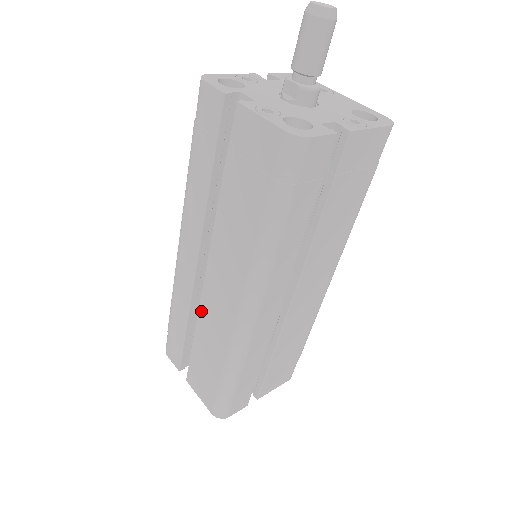
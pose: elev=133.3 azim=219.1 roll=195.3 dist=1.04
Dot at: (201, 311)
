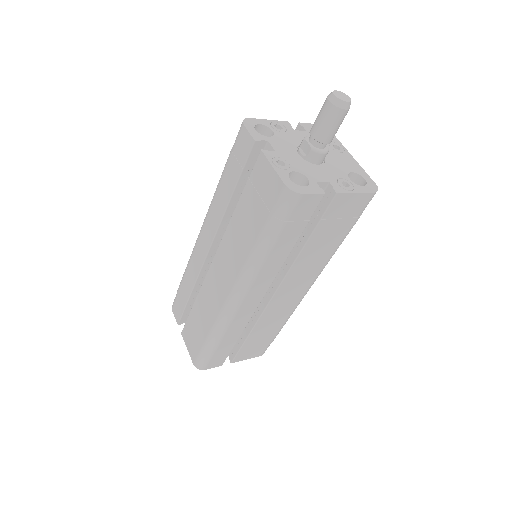
Dot at: (204, 286)
